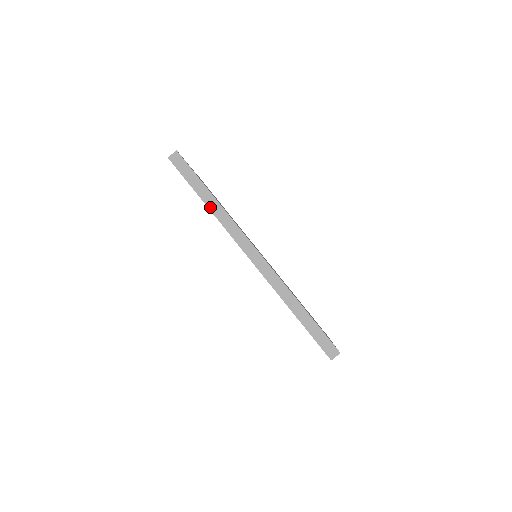
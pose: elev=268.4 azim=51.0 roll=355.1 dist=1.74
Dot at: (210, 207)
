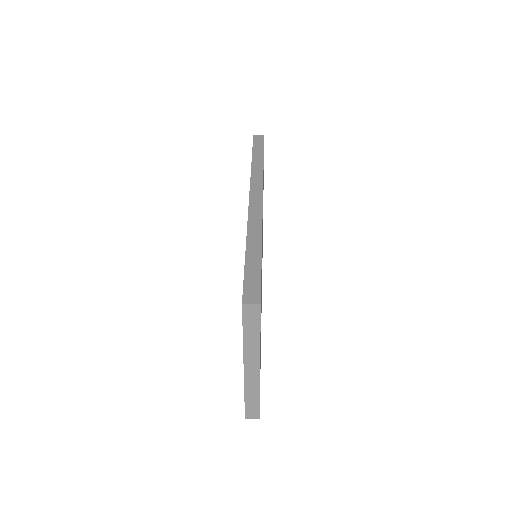
Dot at: (254, 163)
